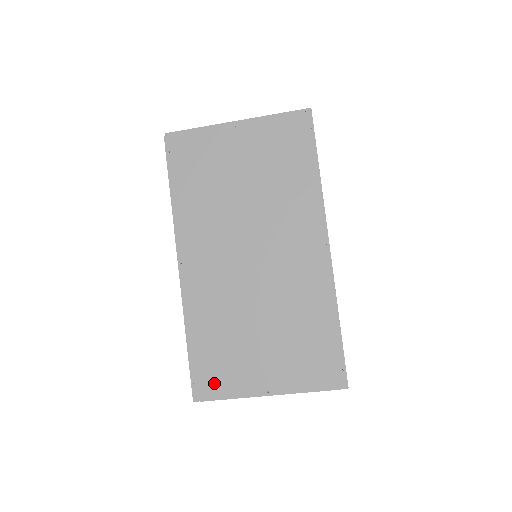
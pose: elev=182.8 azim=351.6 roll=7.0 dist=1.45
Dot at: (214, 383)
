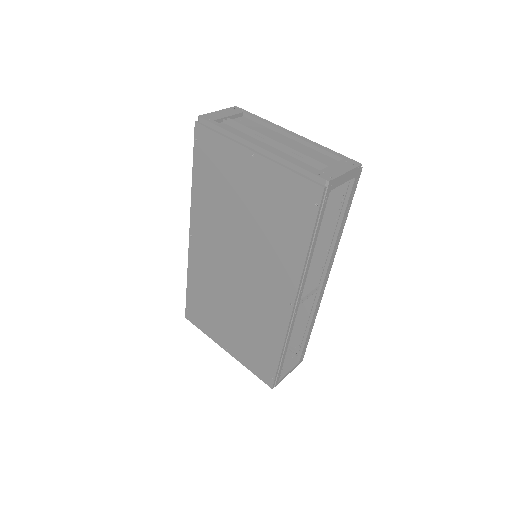
Dot at: (198, 319)
